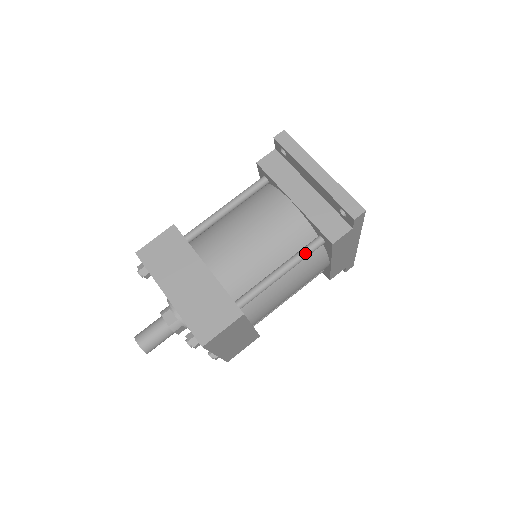
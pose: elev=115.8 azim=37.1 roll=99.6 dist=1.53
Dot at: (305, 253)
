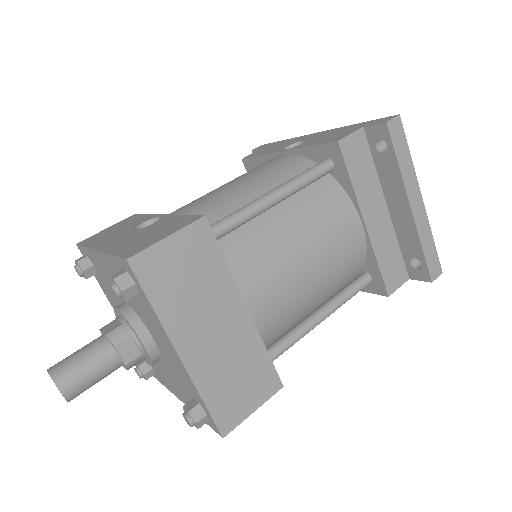
Dot at: (352, 296)
